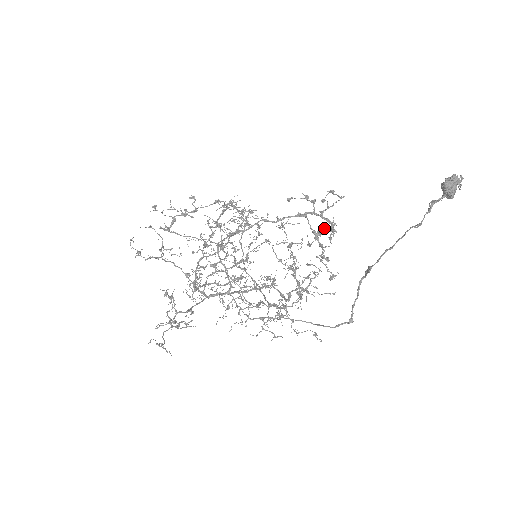
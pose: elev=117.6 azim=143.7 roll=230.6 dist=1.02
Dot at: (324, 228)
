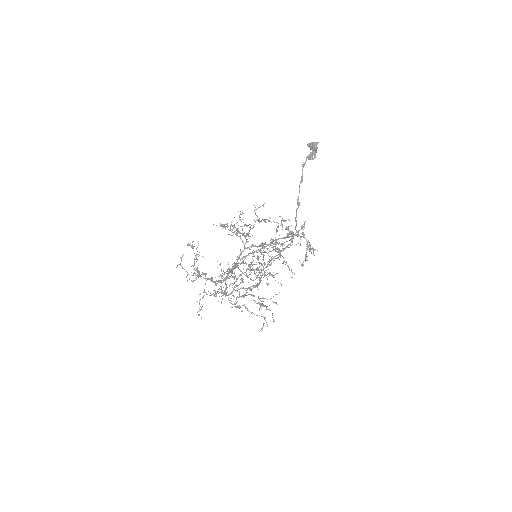
Dot at: occluded
